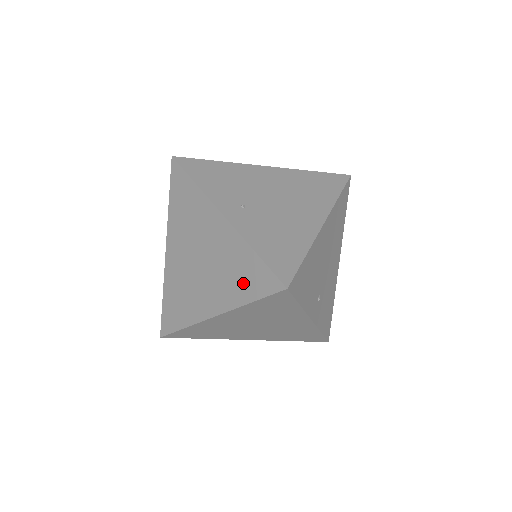
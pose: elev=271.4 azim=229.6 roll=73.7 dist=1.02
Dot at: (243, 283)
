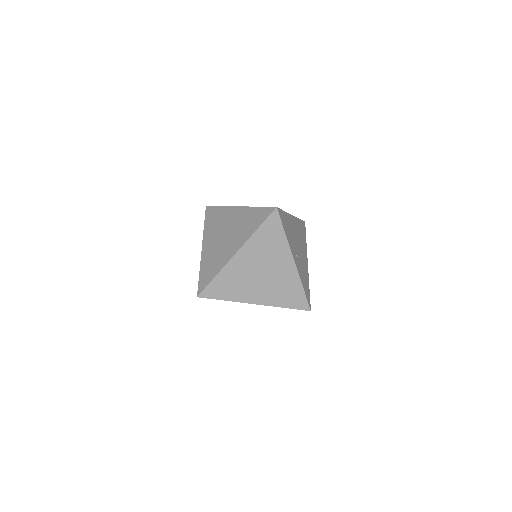
Dot at: (252, 224)
